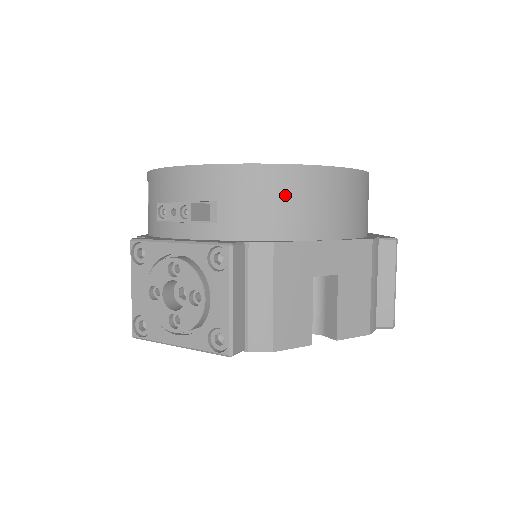
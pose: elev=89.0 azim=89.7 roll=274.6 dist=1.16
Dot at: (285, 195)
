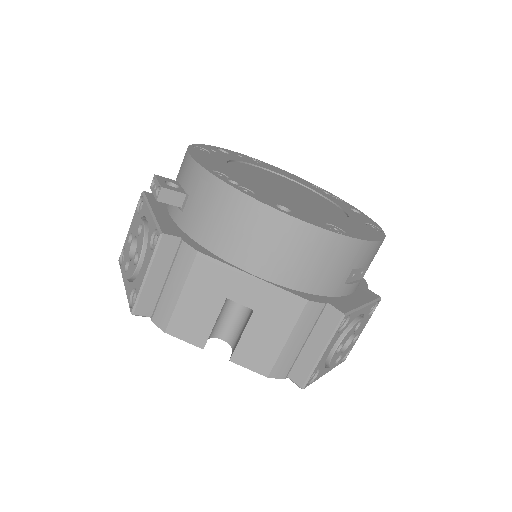
Dot at: (232, 218)
